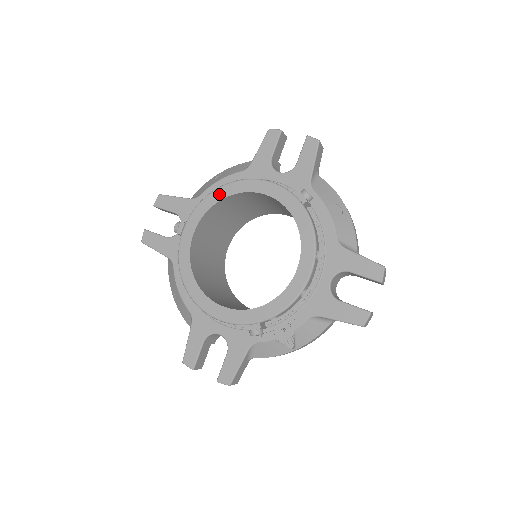
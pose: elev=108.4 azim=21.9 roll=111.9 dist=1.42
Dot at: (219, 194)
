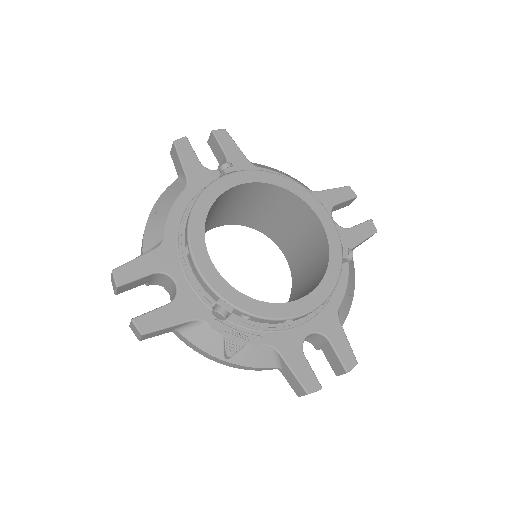
Dot at: (285, 182)
